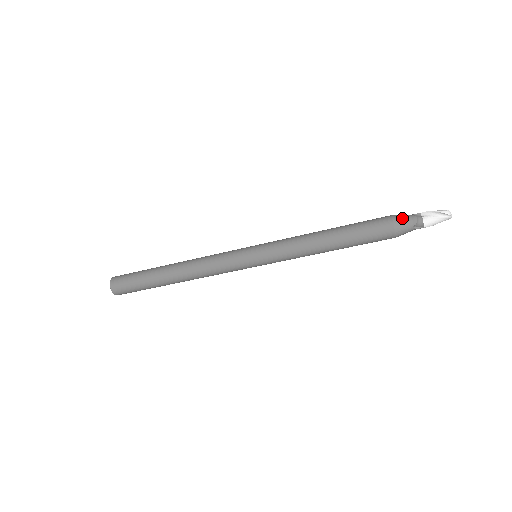
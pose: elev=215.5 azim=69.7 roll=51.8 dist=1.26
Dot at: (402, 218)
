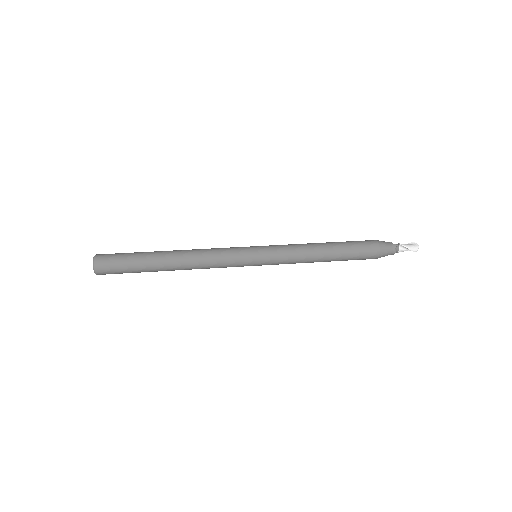
Dot at: (386, 253)
